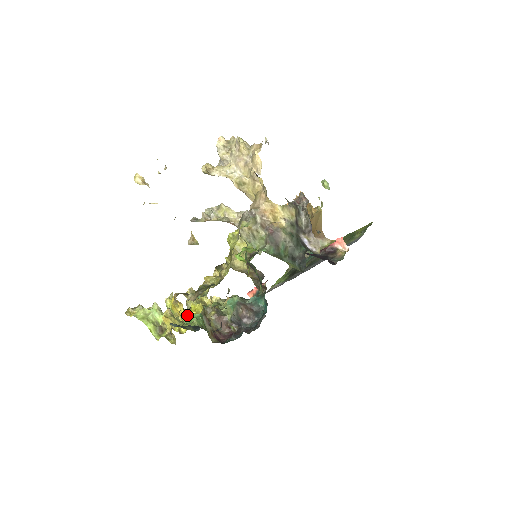
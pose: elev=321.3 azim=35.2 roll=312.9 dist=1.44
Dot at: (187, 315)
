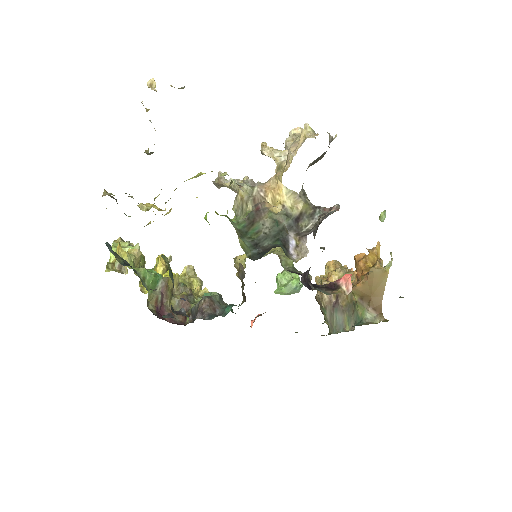
Dot at: occluded
